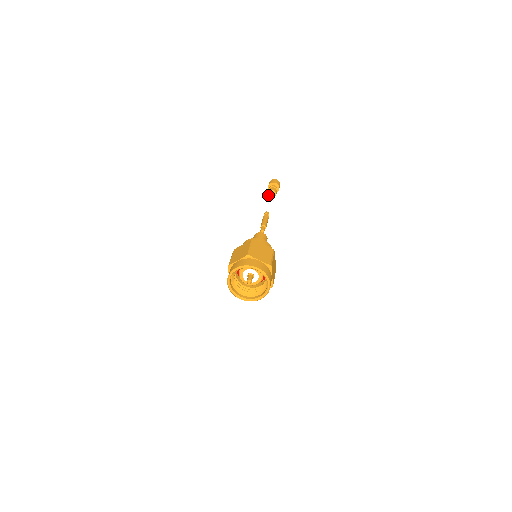
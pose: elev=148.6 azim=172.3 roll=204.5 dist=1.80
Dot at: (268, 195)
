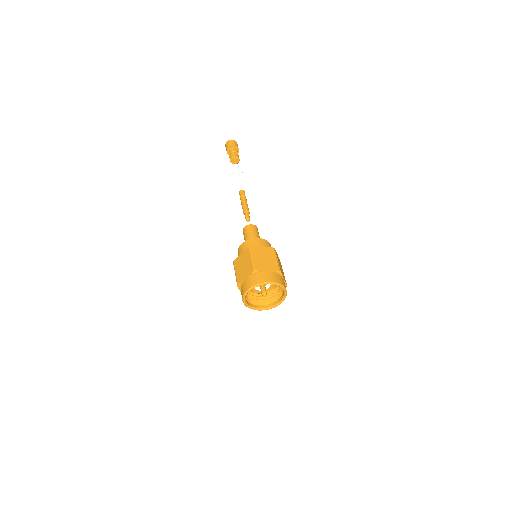
Dot at: occluded
